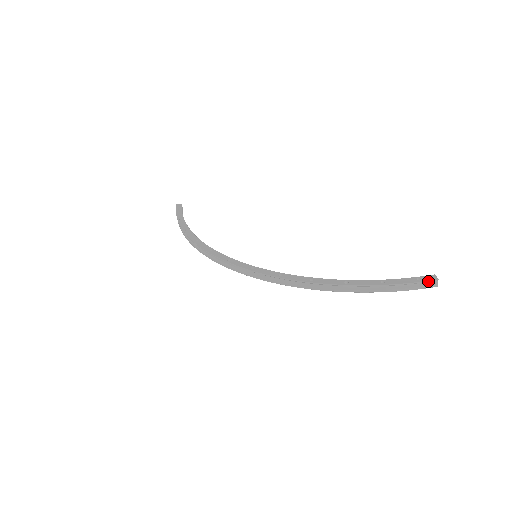
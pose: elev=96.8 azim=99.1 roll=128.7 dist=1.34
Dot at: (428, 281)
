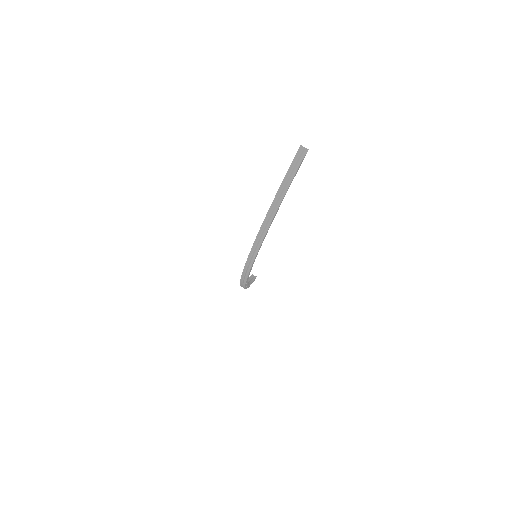
Dot at: (296, 155)
